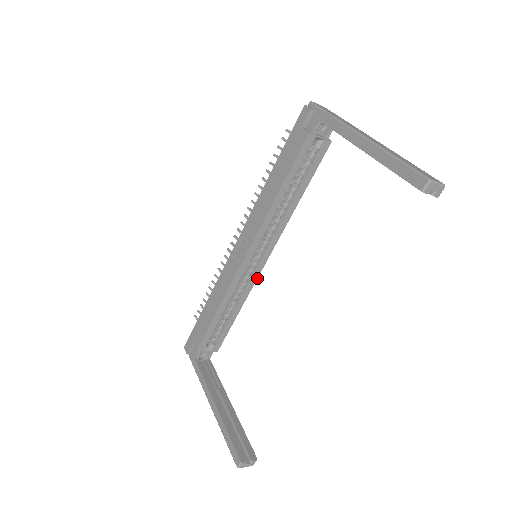
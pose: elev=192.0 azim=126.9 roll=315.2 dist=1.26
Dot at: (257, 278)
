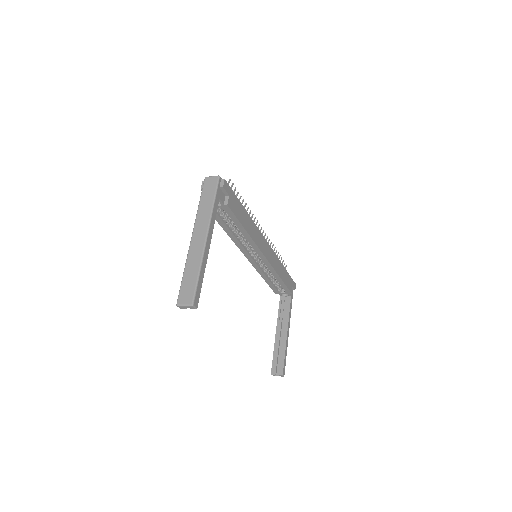
Dot at: (271, 265)
